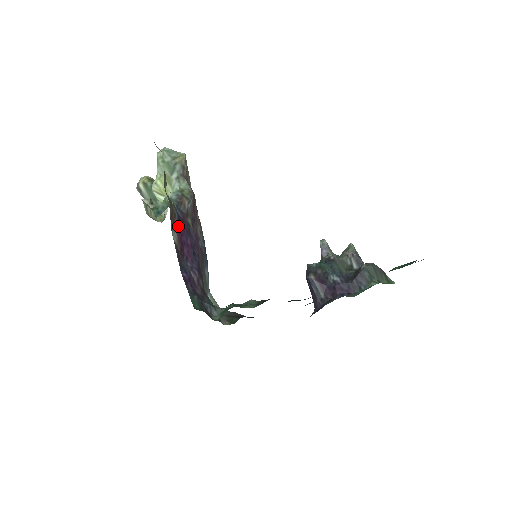
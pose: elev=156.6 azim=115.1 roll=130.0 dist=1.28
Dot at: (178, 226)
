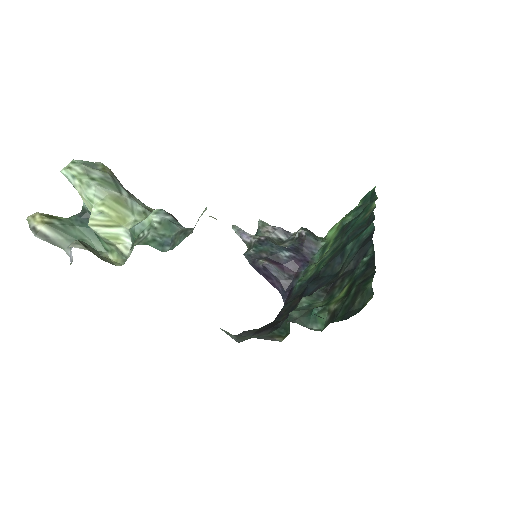
Dot at: occluded
